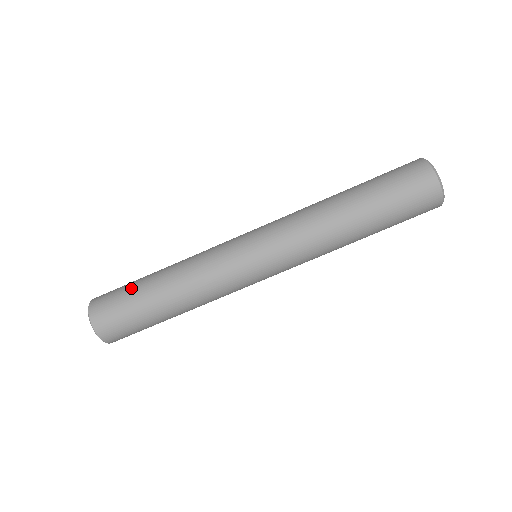
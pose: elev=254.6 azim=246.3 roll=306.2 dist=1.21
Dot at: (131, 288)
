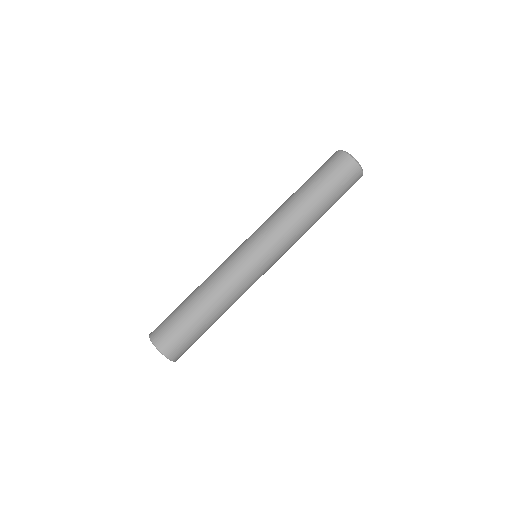
Dot at: (180, 316)
